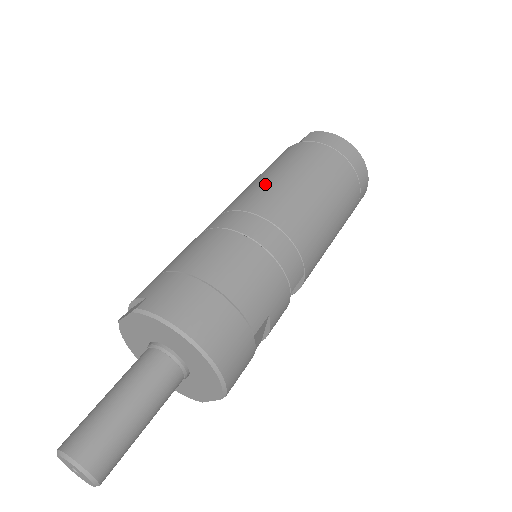
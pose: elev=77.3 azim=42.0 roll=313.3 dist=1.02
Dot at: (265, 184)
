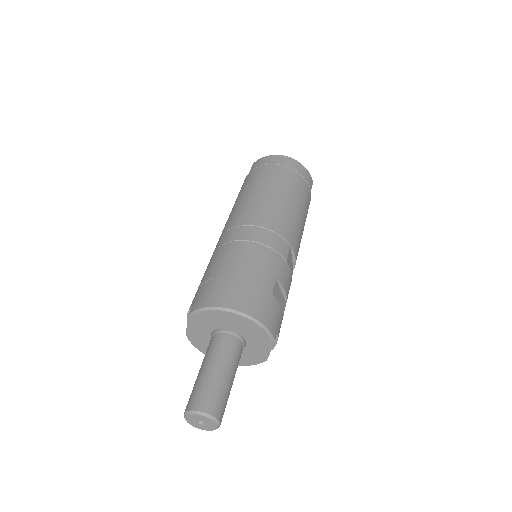
Dot at: (236, 208)
